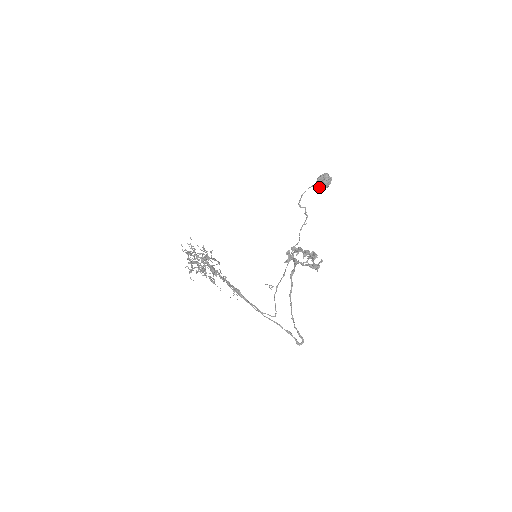
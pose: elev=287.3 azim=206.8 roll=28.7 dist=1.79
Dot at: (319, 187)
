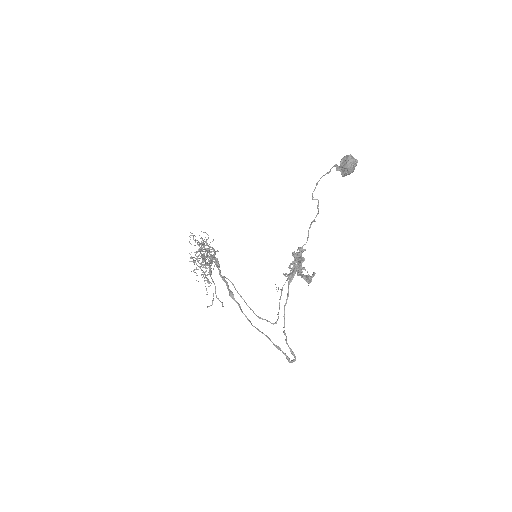
Dot at: (342, 172)
